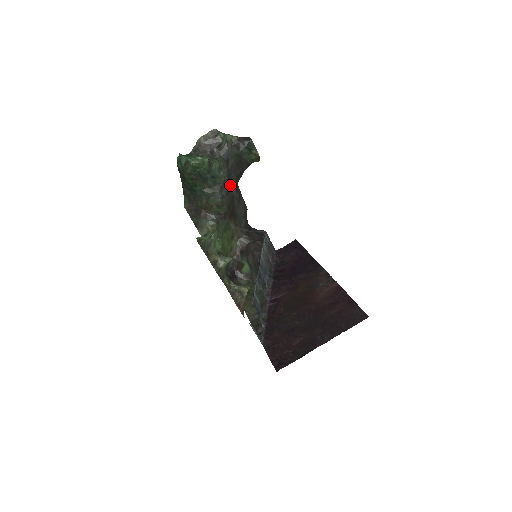
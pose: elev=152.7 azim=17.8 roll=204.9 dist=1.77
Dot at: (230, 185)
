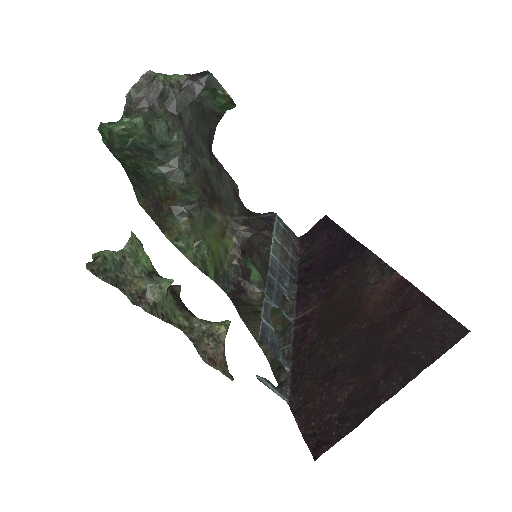
Dot at: (195, 154)
